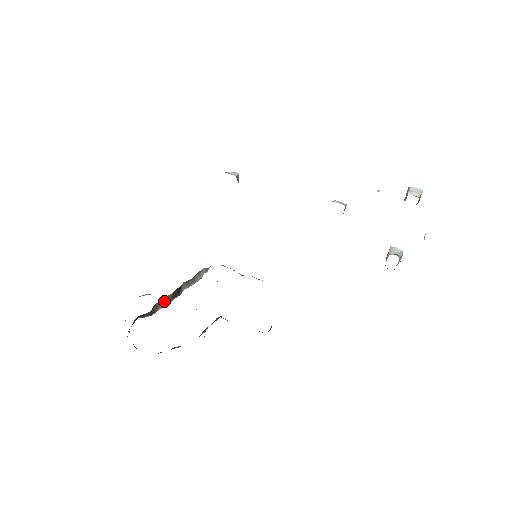
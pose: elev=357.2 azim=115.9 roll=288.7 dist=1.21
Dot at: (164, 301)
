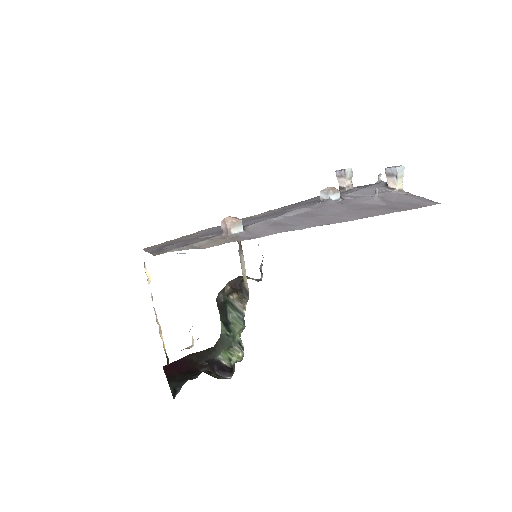
Dot at: occluded
